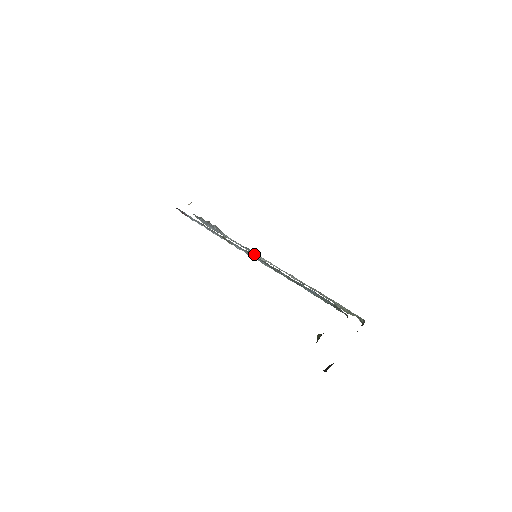
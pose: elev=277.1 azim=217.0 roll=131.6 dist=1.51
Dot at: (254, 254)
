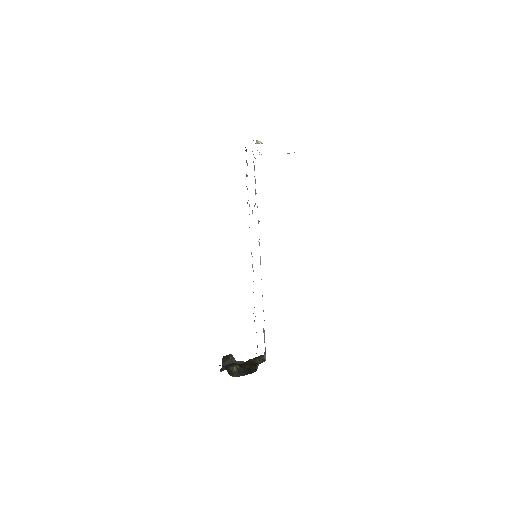
Dot at: occluded
